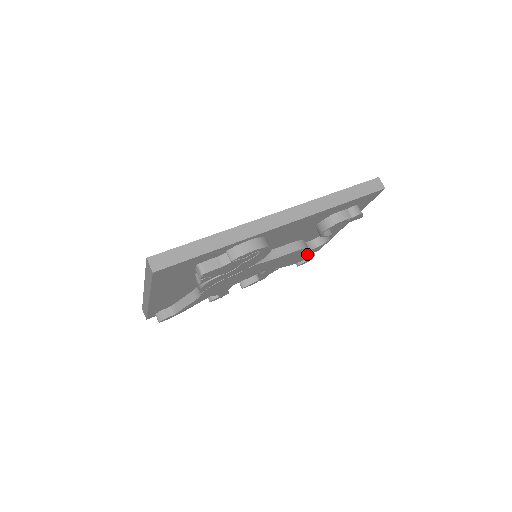
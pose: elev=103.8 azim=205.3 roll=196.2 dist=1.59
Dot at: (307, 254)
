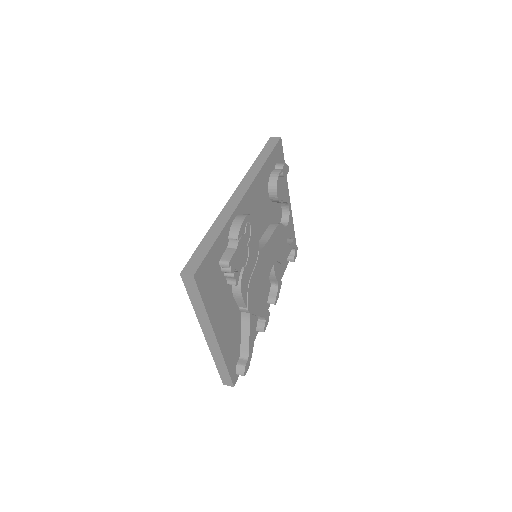
Dot at: (289, 242)
